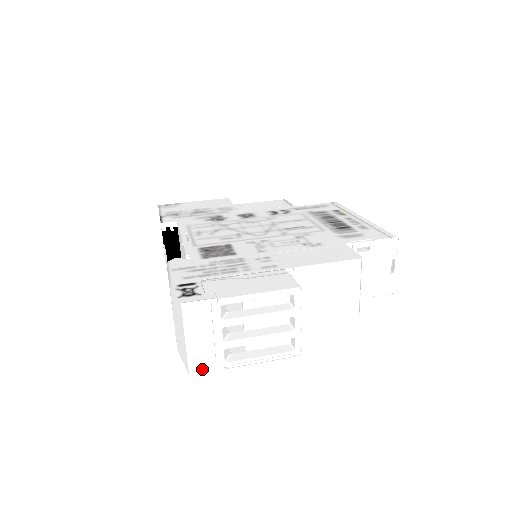
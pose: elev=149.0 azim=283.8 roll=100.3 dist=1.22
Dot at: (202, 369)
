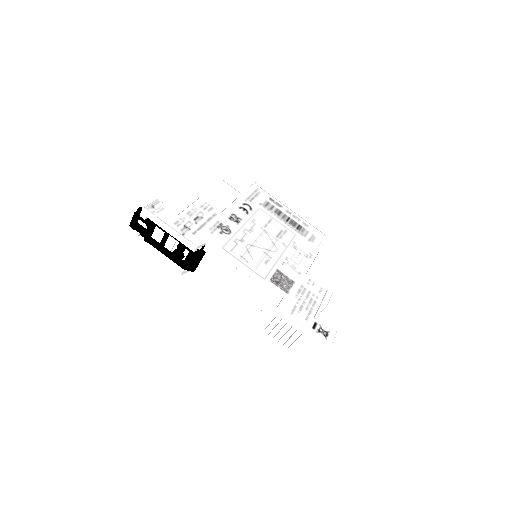
Dot at: occluded
